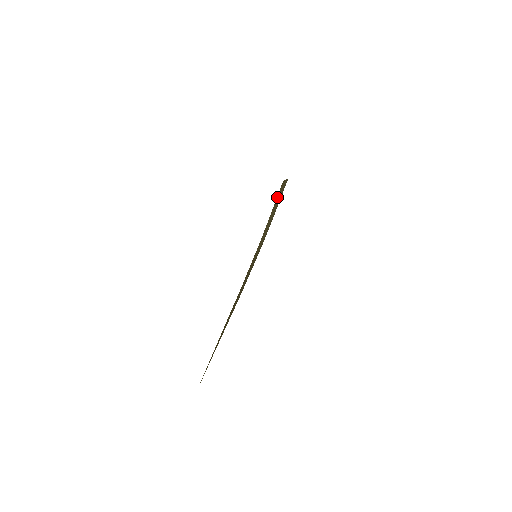
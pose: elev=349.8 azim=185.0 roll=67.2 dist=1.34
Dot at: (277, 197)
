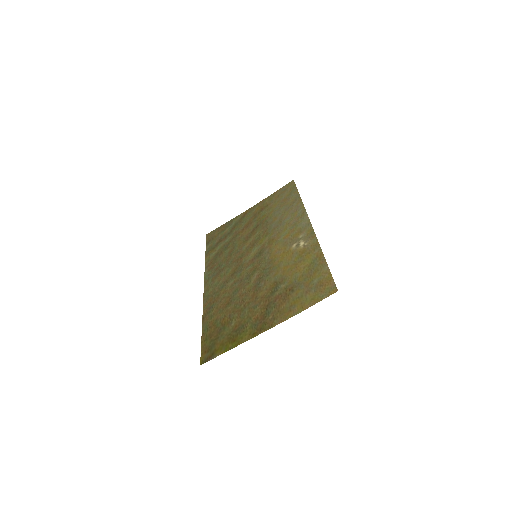
Dot at: (323, 285)
